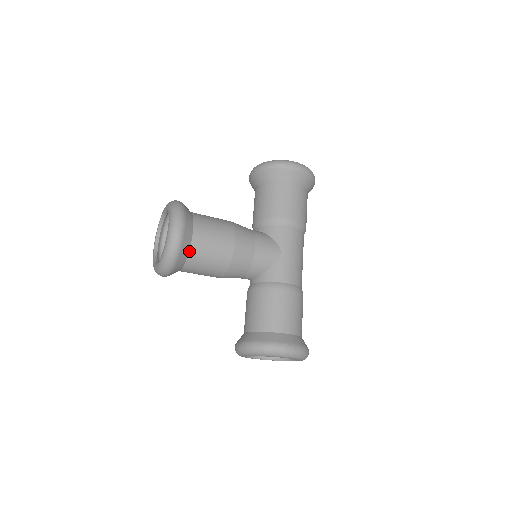
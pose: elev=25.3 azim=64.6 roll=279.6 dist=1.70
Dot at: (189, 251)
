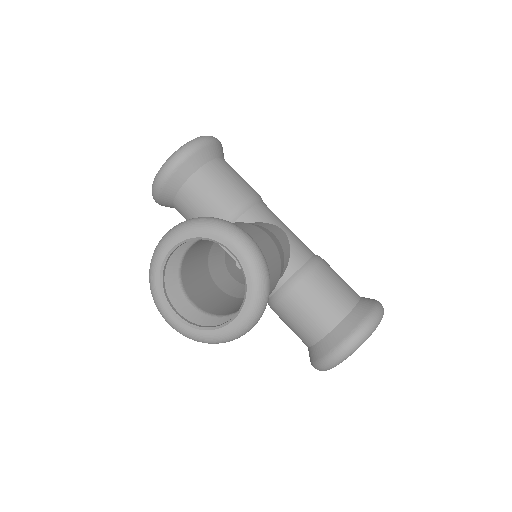
Dot at: occluded
